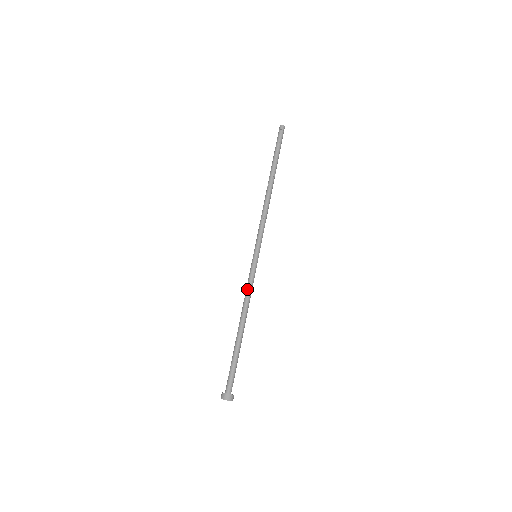
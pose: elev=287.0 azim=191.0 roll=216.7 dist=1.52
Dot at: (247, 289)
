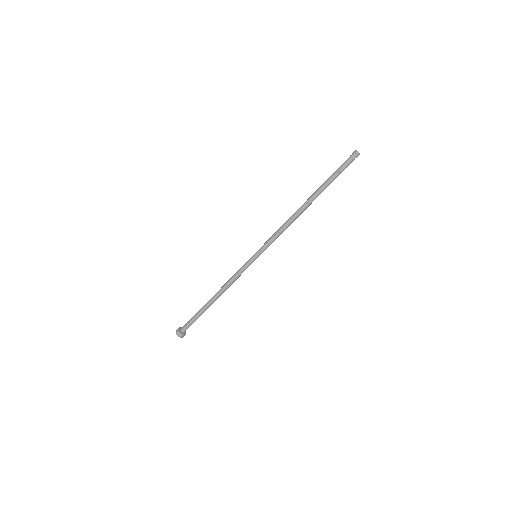
Dot at: (234, 278)
